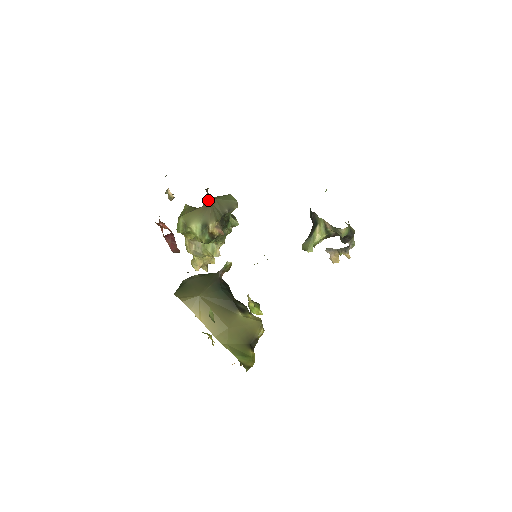
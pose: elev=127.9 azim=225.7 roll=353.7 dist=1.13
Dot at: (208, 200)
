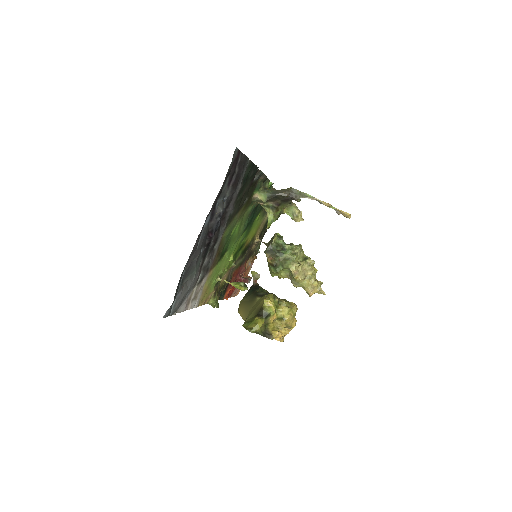
Dot at: (267, 246)
